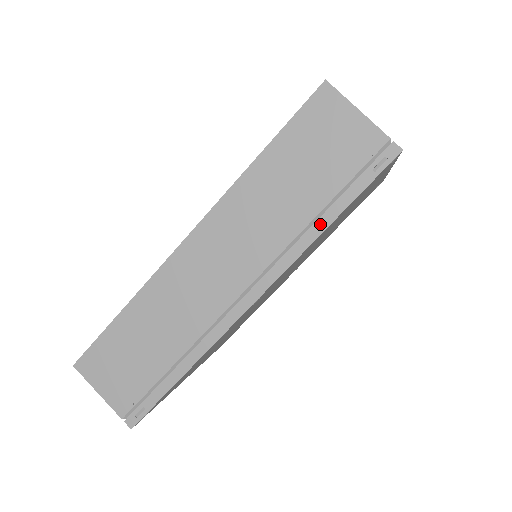
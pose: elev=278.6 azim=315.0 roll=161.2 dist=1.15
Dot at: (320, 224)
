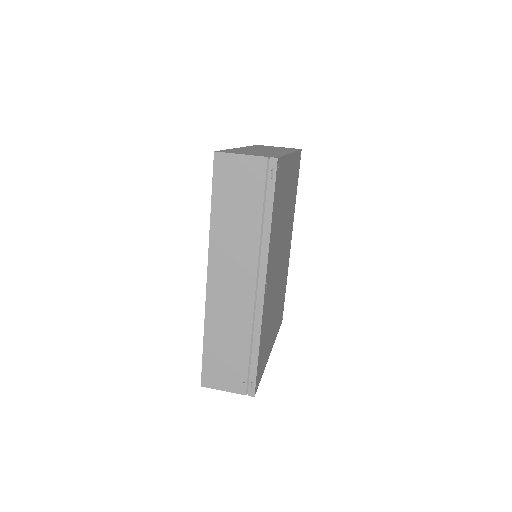
Dot at: (266, 224)
